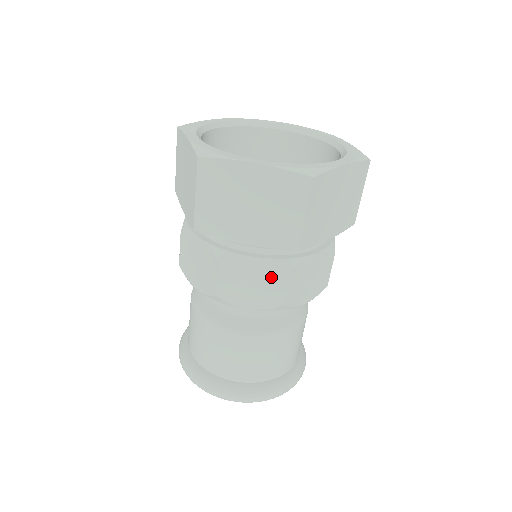
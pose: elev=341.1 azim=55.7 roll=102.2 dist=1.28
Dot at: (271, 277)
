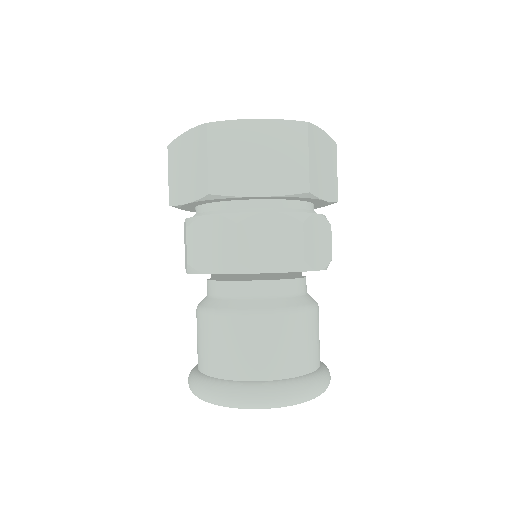
Dot at: (287, 231)
